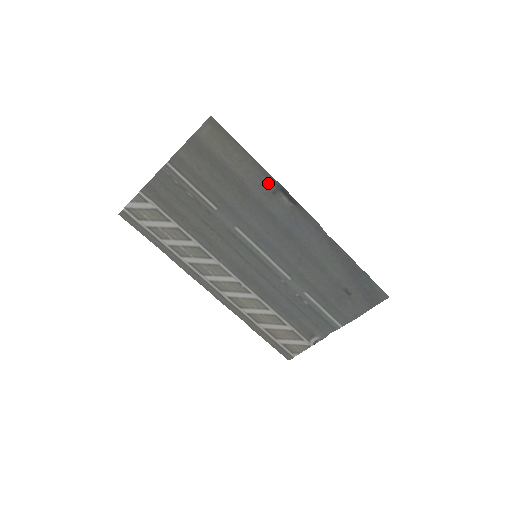
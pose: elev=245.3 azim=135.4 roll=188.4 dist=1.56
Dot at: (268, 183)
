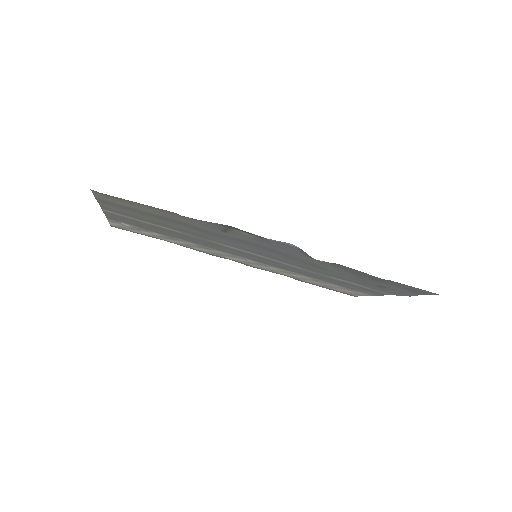
Dot at: (211, 224)
